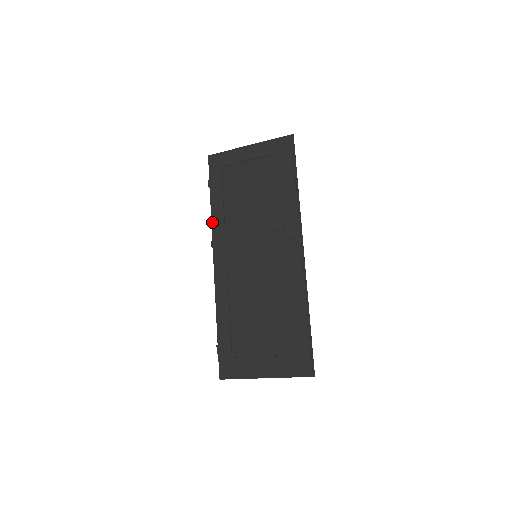
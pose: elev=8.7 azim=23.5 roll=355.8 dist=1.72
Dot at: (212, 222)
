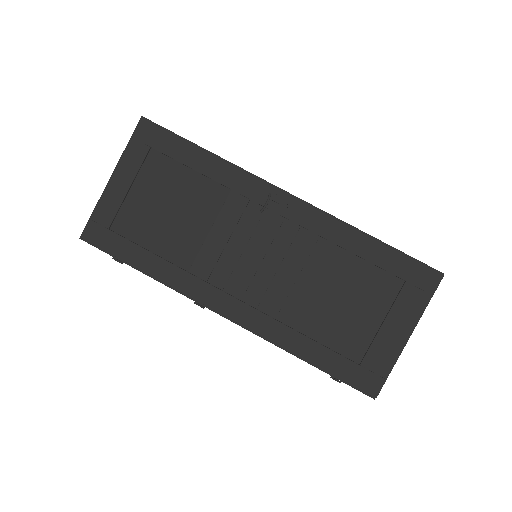
Dot at: (171, 286)
